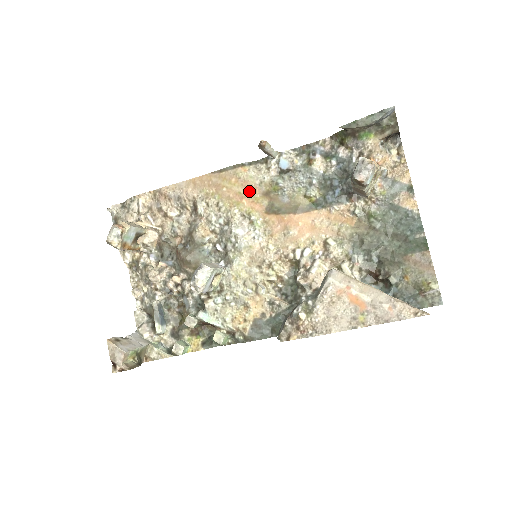
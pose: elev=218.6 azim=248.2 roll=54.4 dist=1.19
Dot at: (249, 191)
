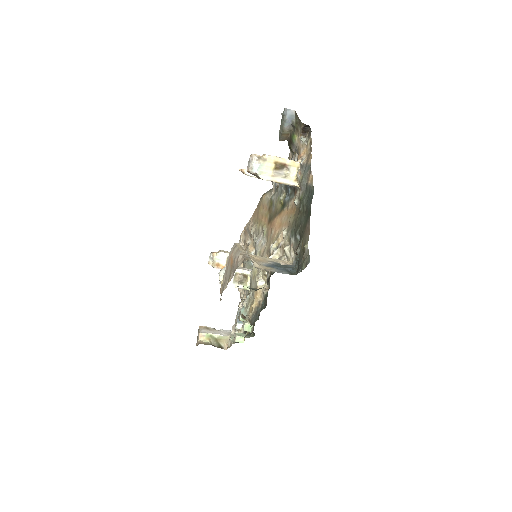
Dot at: (265, 211)
